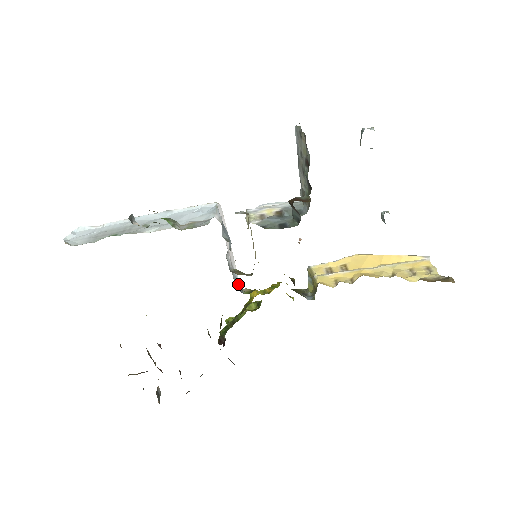
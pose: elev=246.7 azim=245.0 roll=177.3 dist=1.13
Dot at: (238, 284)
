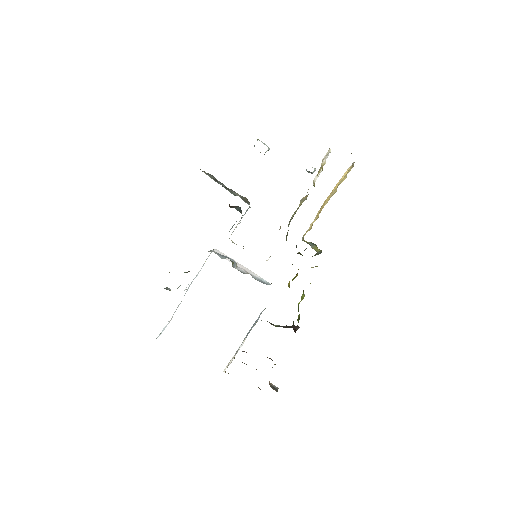
Dot at: (268, 284)
